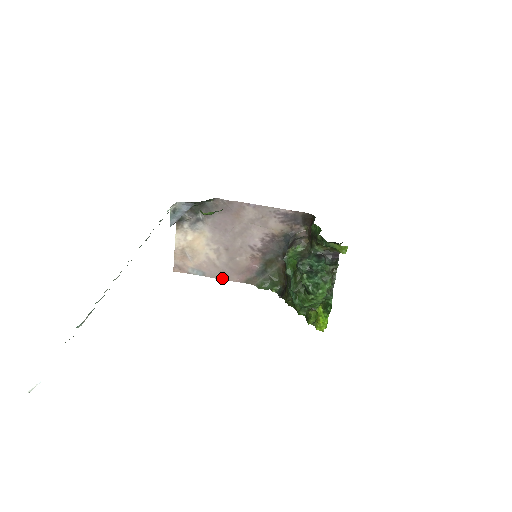
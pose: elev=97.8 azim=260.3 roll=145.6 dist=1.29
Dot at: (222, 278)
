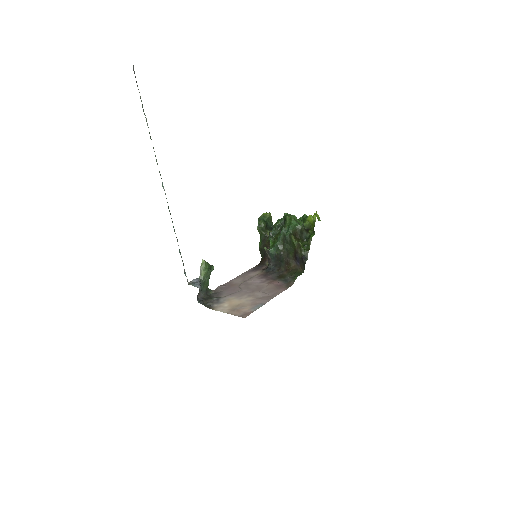
Dot at: occluded
